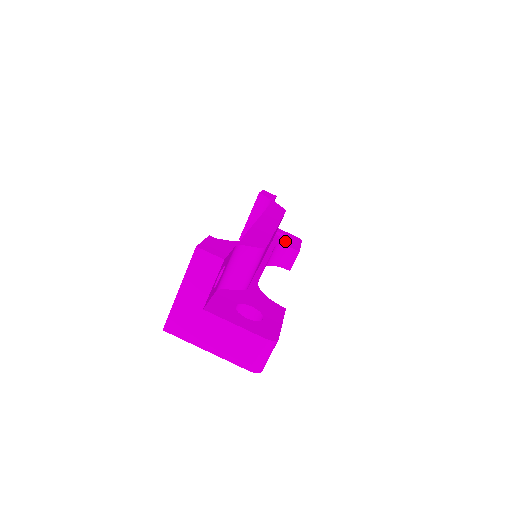
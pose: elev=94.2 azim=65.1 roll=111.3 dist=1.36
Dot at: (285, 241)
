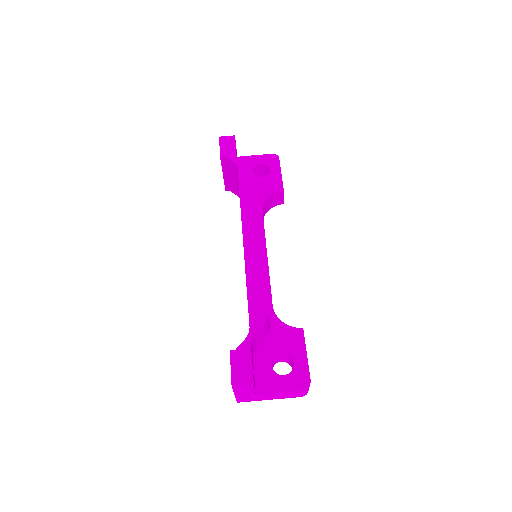
Dot at: (266, 183)
